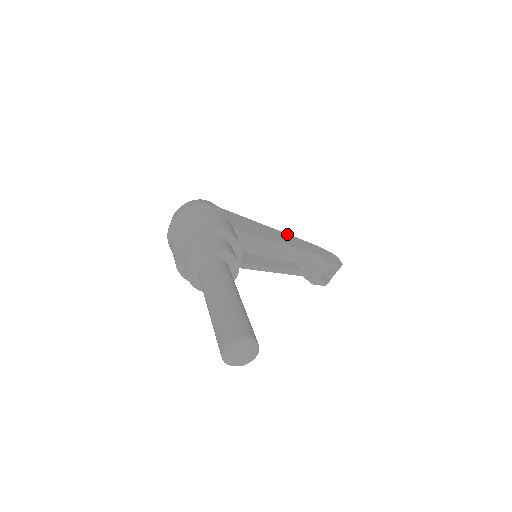
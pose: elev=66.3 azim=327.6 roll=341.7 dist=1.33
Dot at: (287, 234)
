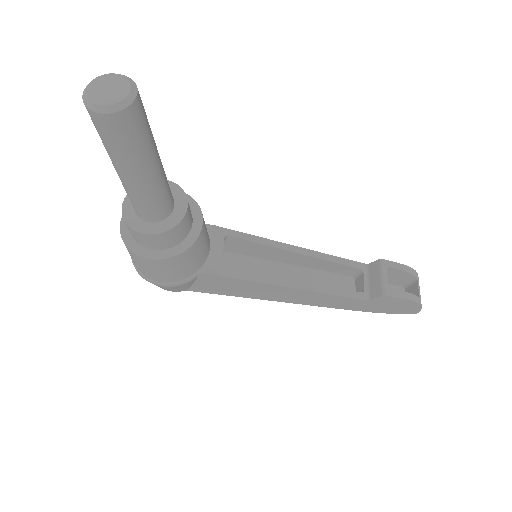
Dot at: occluded
